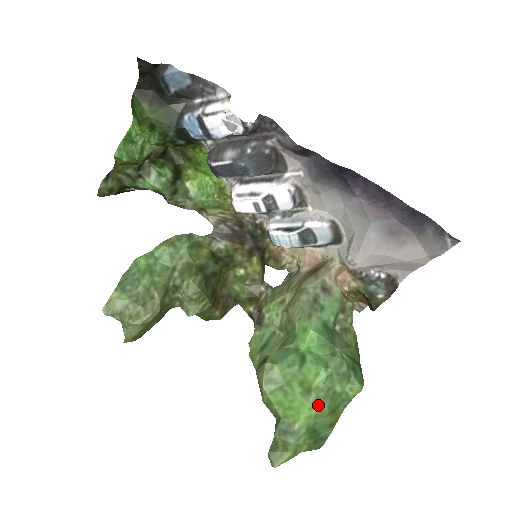
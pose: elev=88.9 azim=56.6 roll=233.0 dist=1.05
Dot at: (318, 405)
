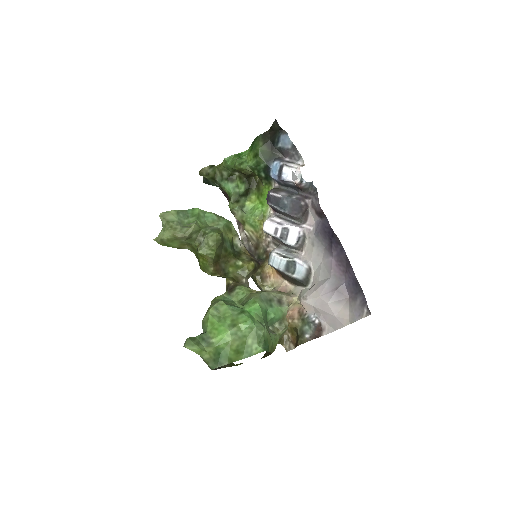
Dot at: (233, 337)
